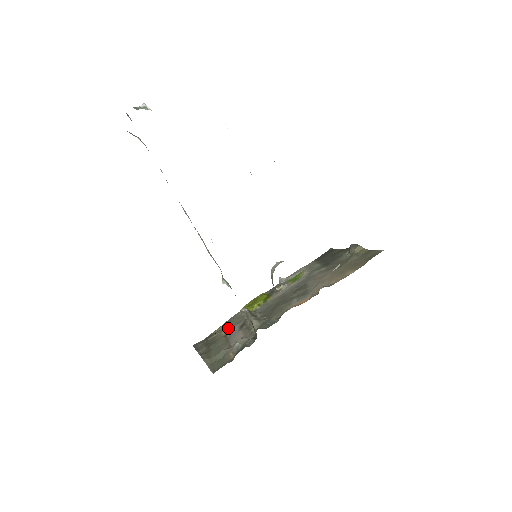
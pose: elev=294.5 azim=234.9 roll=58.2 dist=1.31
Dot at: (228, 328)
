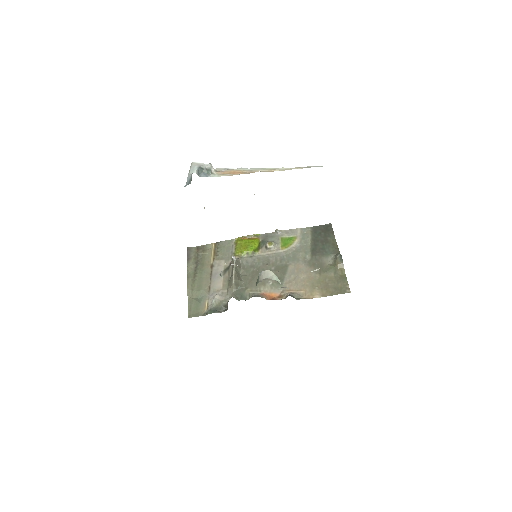
Dot at: (217, 258)
